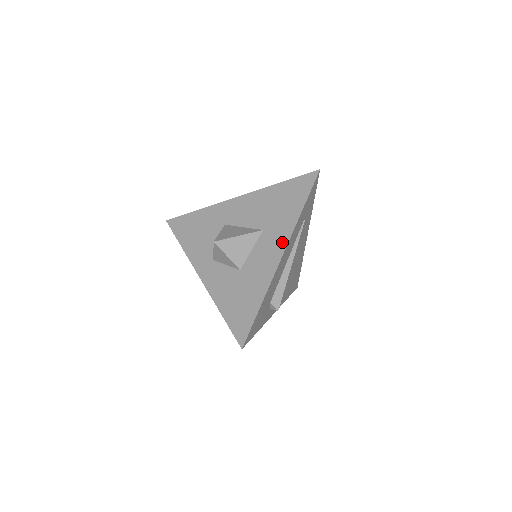
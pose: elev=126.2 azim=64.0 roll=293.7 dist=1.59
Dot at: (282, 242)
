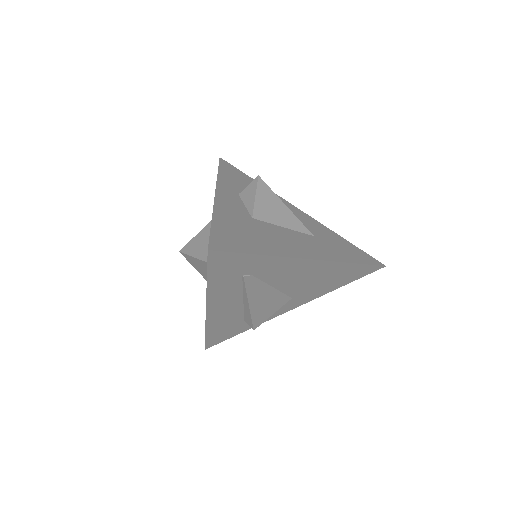
Dot at: occluded
